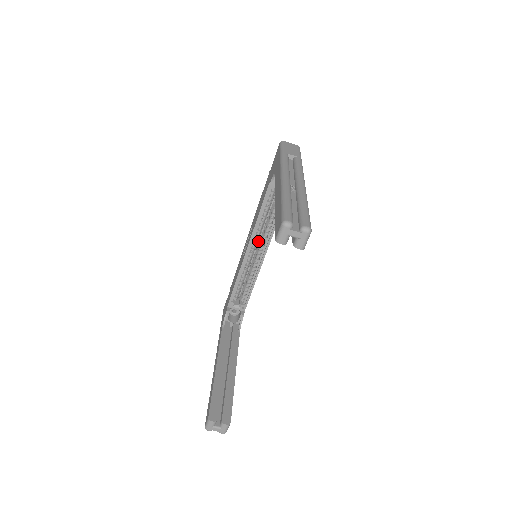
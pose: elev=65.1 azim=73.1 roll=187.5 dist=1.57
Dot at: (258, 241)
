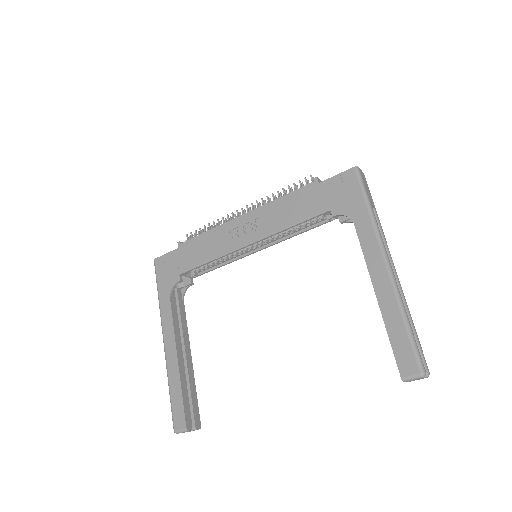
Dot at: occluded
